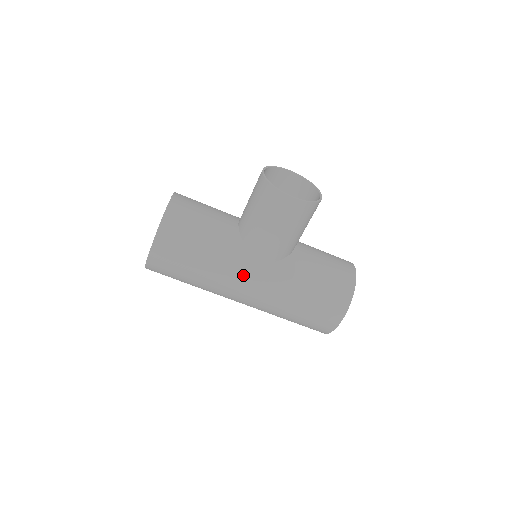
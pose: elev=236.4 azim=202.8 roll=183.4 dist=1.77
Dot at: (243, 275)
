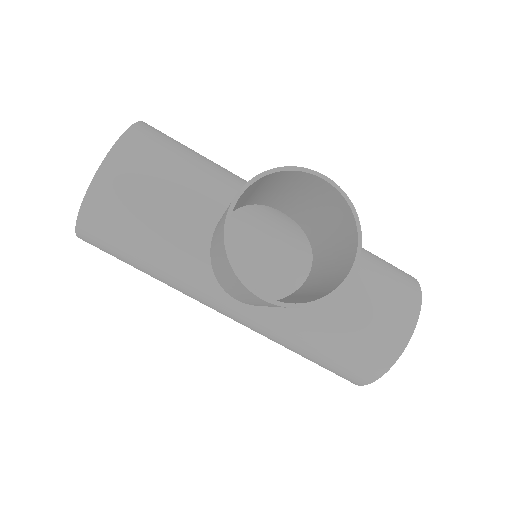
Dot at: (211, 304)
